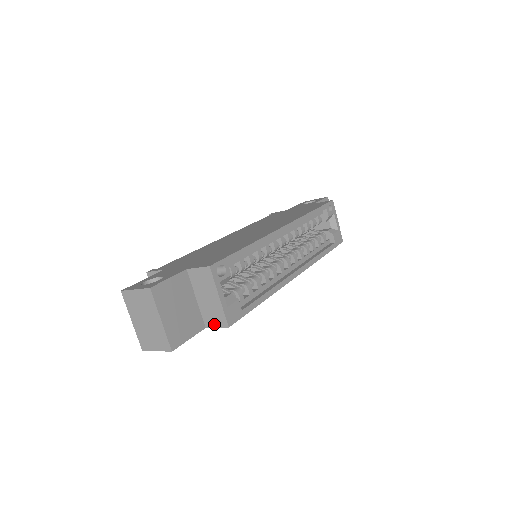
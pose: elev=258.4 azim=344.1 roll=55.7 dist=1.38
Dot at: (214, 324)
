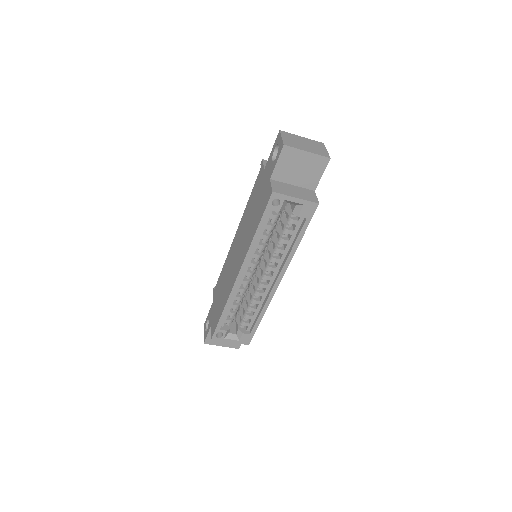
Dot at: occluded
